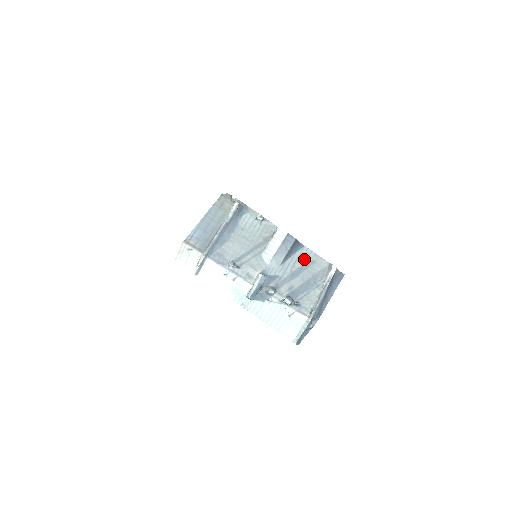
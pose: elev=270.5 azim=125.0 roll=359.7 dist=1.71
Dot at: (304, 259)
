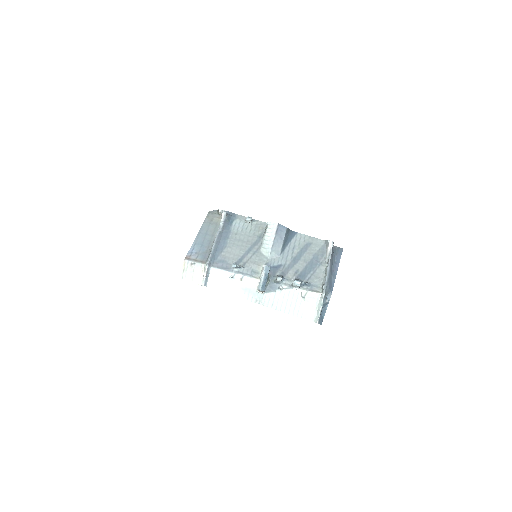
Dot at: (301, 244)
